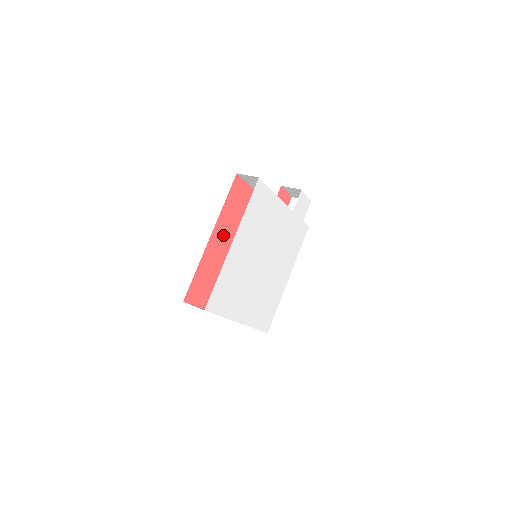
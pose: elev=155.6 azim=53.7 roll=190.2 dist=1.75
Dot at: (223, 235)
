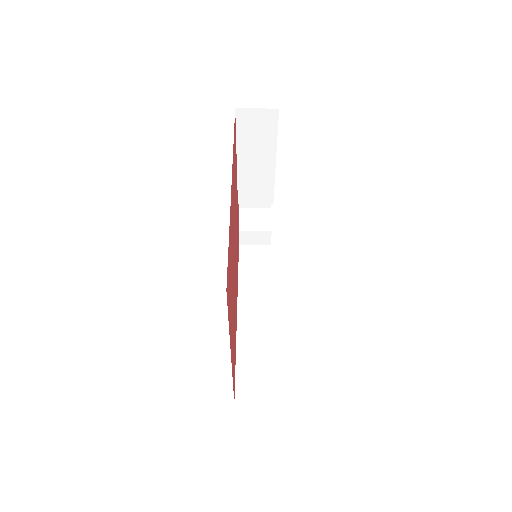
Dot at: occluded
